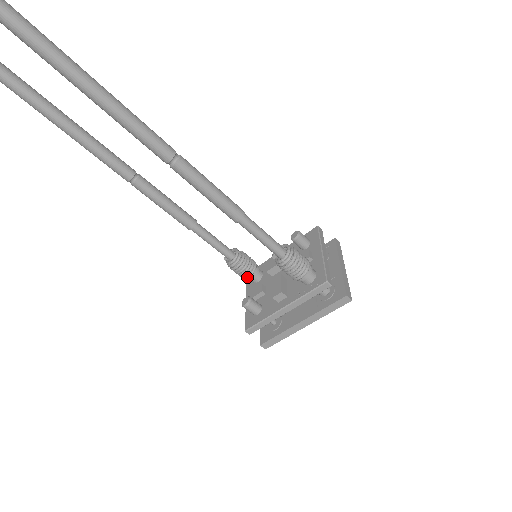
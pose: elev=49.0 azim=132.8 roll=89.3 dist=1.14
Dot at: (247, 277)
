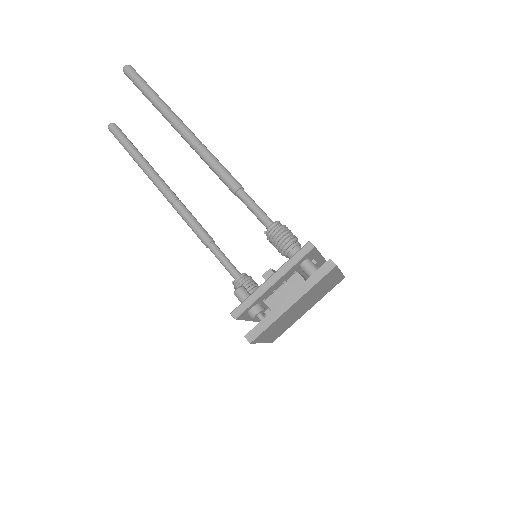
Dot at: occluded
